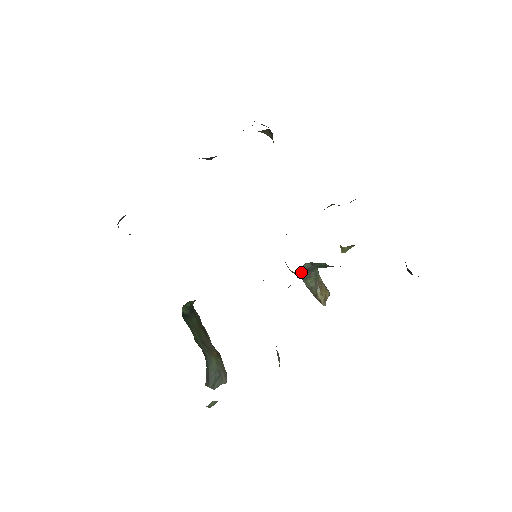
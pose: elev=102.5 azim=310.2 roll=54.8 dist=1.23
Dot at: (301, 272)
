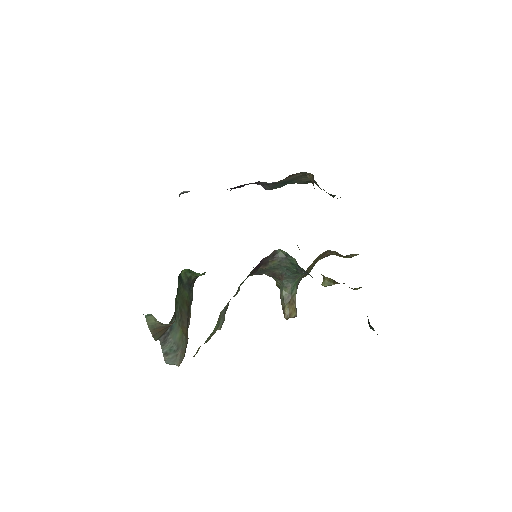
Dot at: (275, 258)
